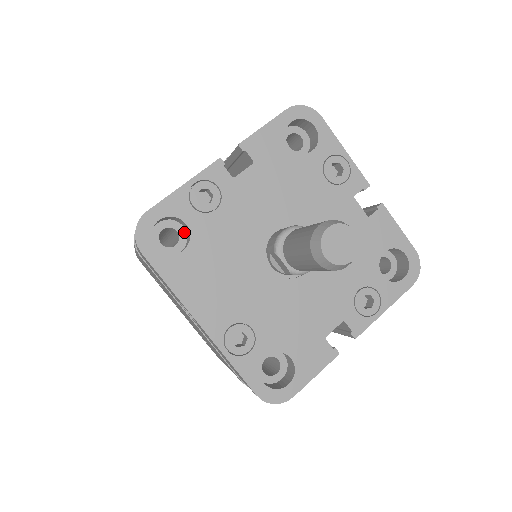
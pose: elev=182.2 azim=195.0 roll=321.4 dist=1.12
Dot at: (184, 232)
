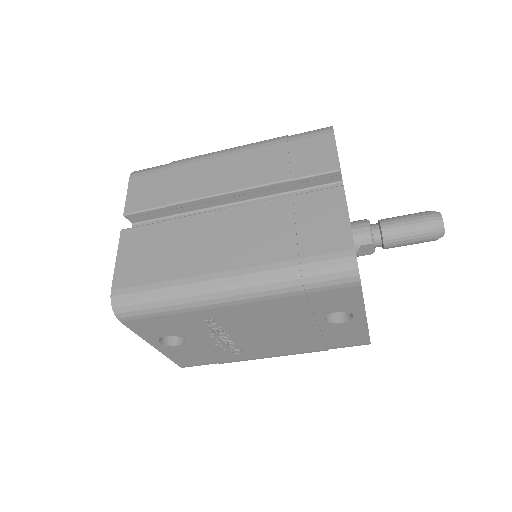
Dot at: occluded
